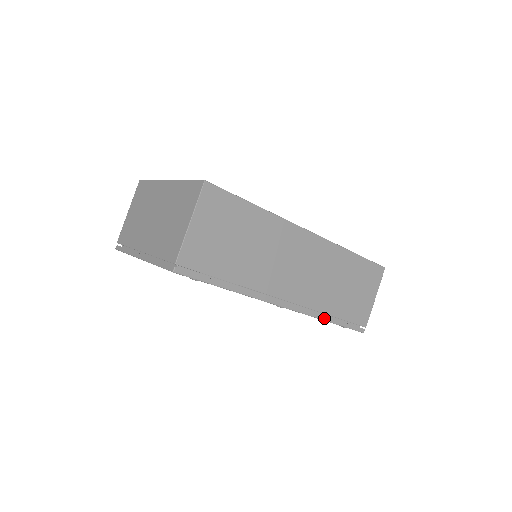
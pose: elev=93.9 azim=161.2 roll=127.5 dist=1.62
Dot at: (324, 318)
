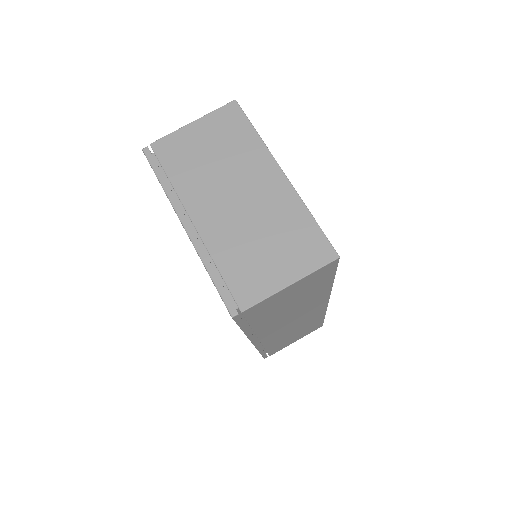
Dot at: (261, 351)
